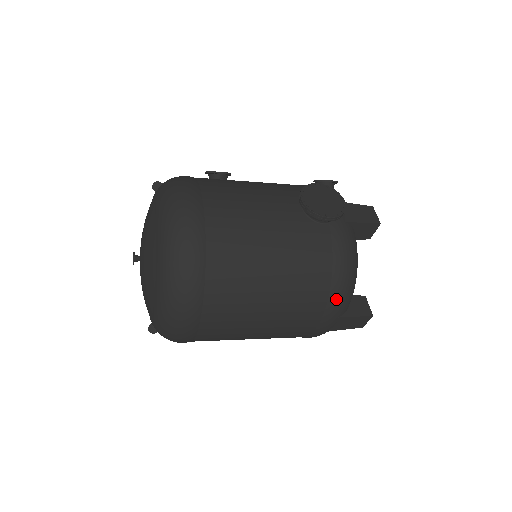
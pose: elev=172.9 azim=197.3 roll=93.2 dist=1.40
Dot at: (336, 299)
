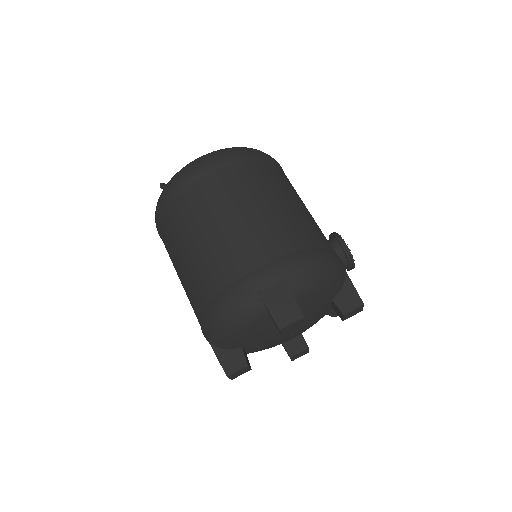
Dot at: (302, 258)
